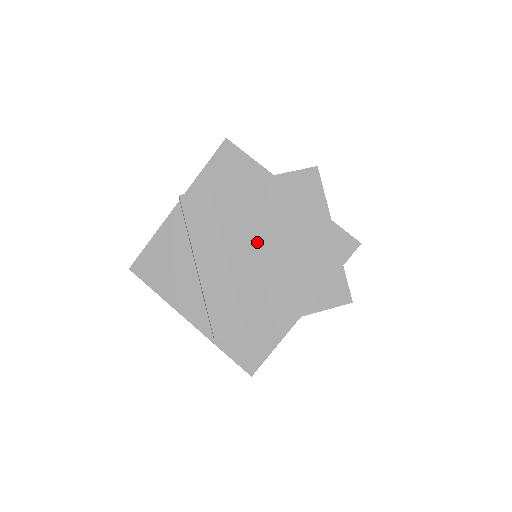
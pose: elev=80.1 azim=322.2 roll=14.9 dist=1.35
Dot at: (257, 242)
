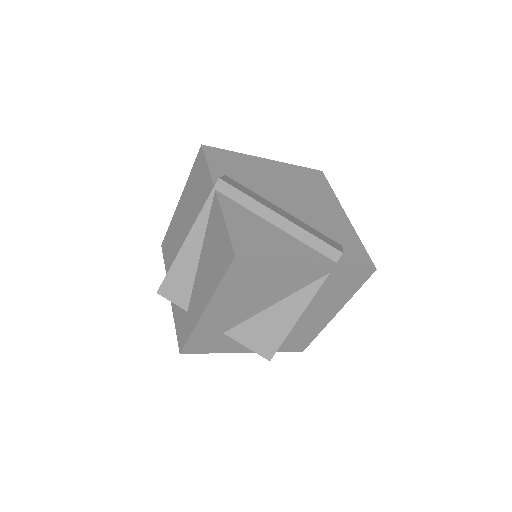
Dot at: (285, 192)
